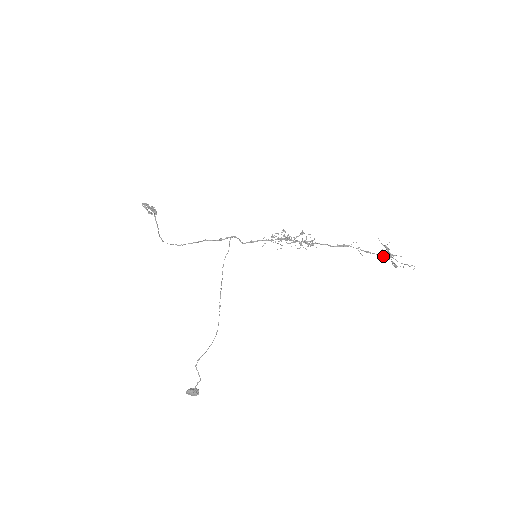
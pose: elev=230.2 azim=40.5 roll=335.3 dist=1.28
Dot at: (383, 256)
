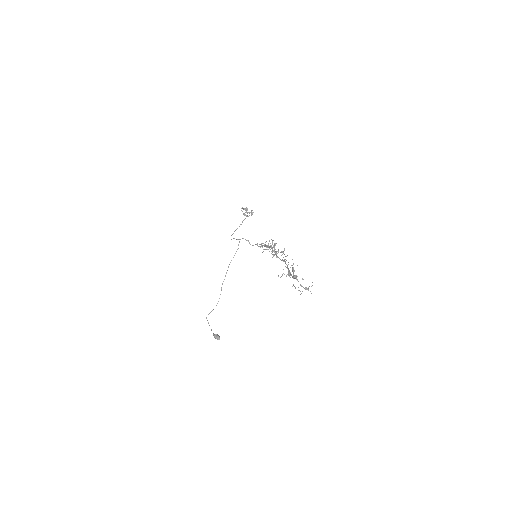
Dot at: occluded
